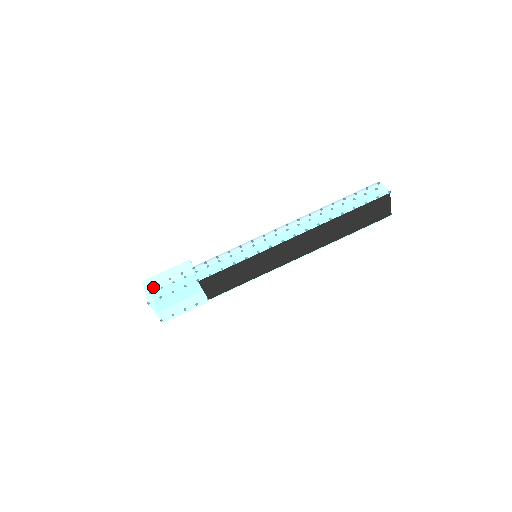
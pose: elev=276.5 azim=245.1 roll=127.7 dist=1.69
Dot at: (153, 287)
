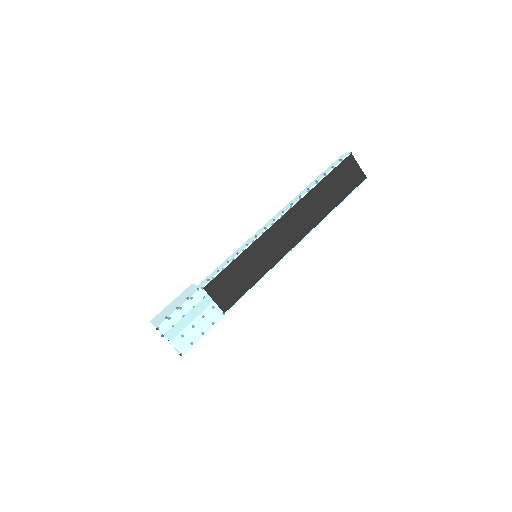
Dot at: (160, 317)
